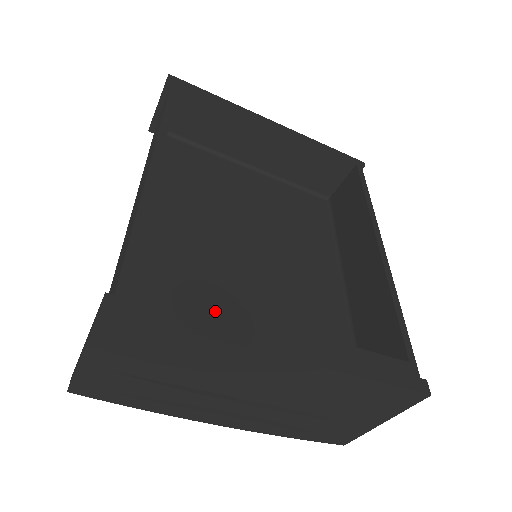
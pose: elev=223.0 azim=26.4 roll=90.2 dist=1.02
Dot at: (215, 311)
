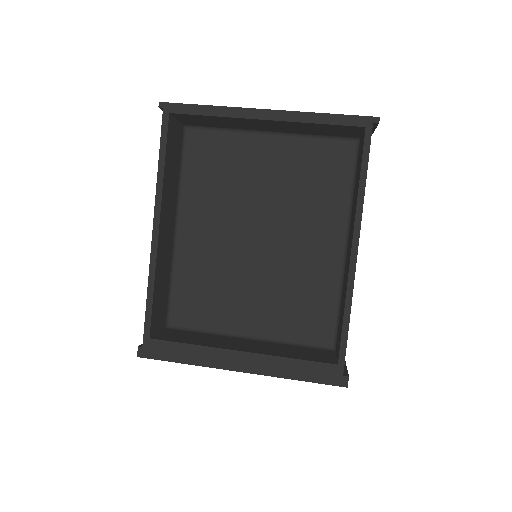
Dot at: (195, 347)
